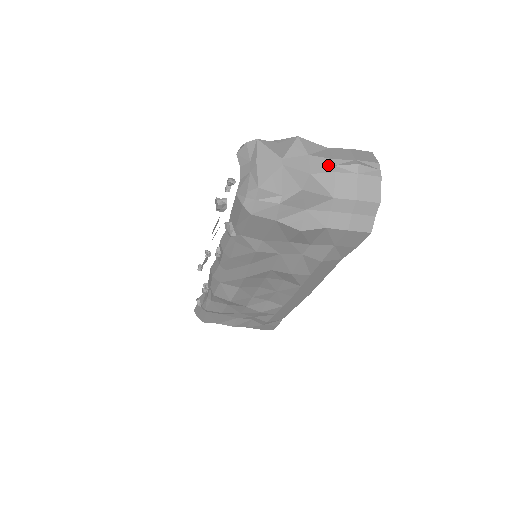
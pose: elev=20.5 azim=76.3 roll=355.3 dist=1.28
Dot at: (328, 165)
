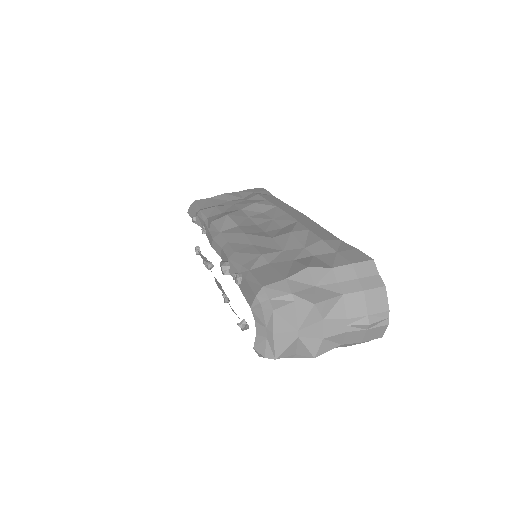
Dot at: (341, 326)
